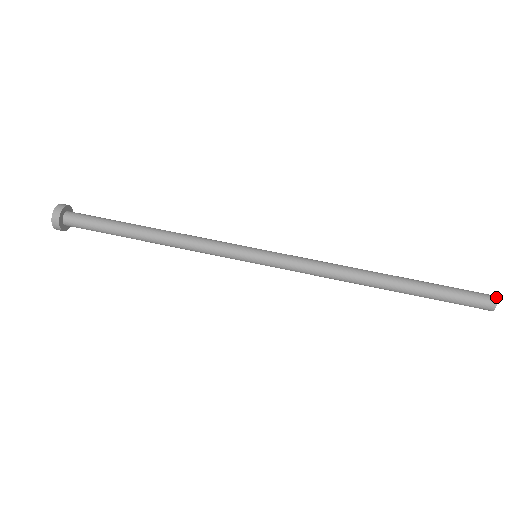
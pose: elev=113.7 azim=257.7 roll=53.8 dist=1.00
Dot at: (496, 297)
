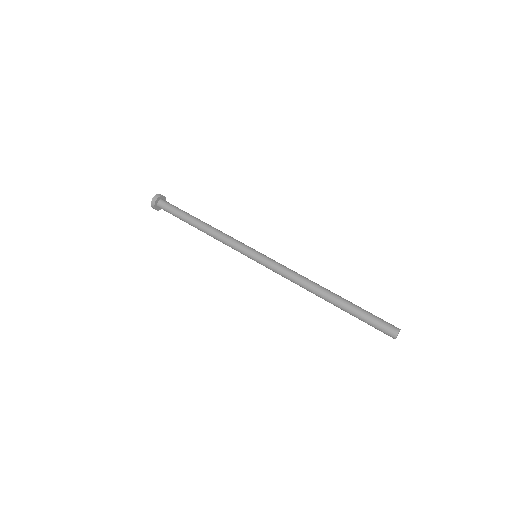
Dot at: (400, 329)
